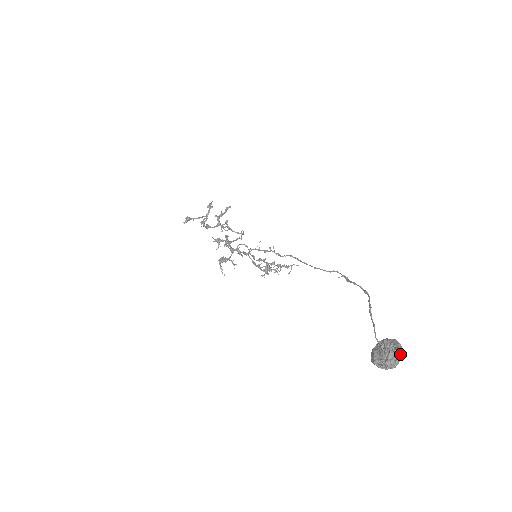
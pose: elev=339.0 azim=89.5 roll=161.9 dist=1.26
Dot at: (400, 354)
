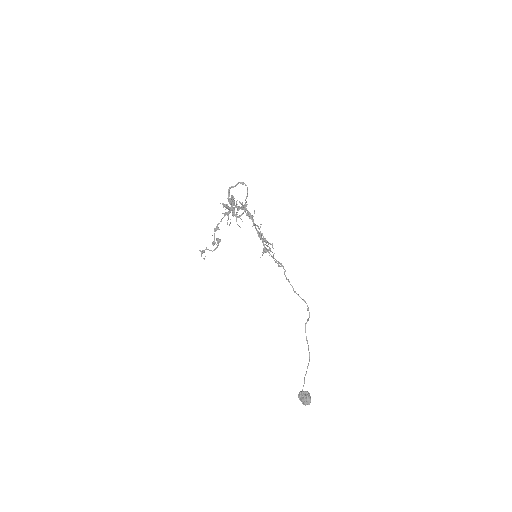
Dot at: (308, 404)
